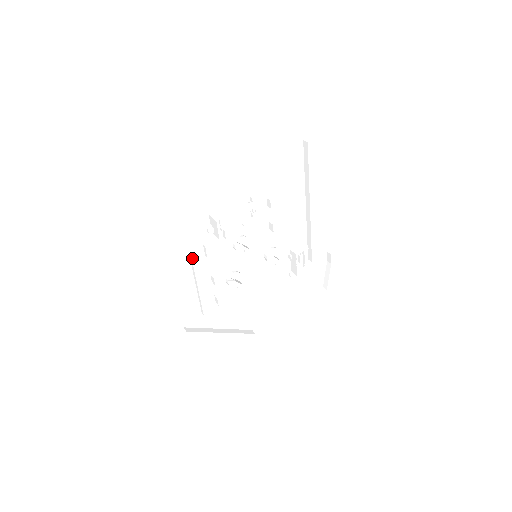
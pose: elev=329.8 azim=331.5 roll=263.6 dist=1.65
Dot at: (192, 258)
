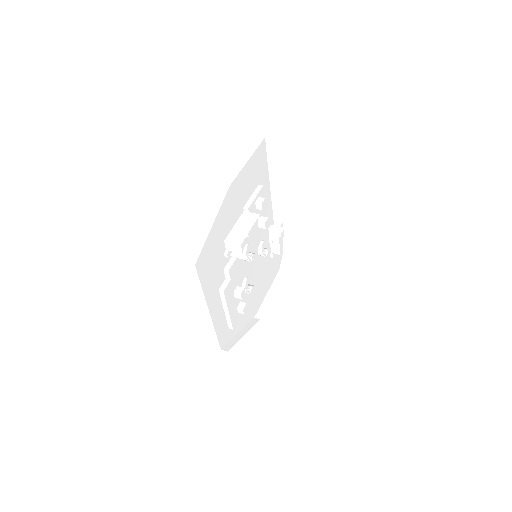
Dot at: (219, 287)
